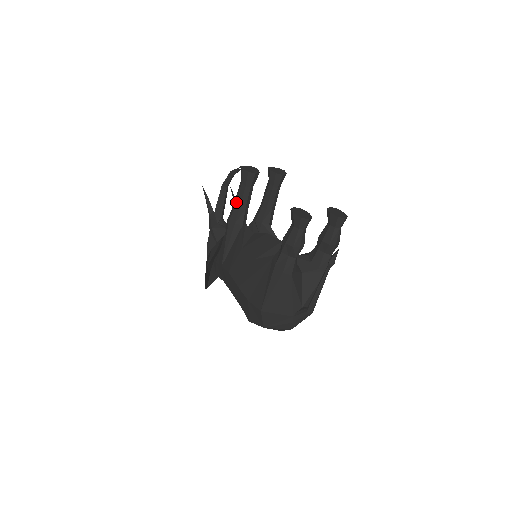
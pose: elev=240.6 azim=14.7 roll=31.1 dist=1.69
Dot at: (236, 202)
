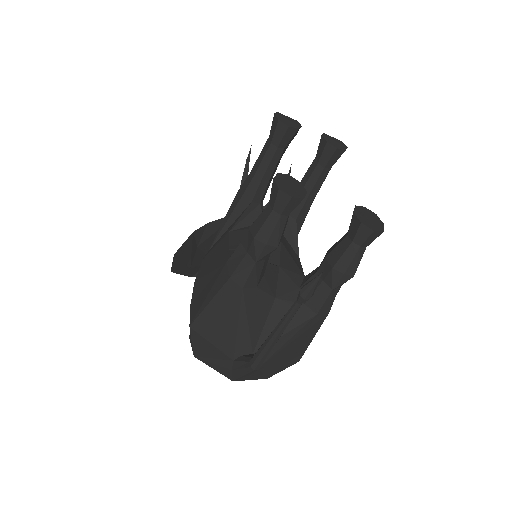
Dot at: (254, 165)
